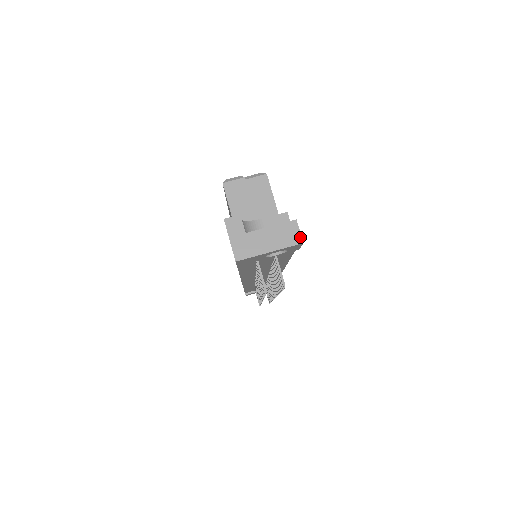
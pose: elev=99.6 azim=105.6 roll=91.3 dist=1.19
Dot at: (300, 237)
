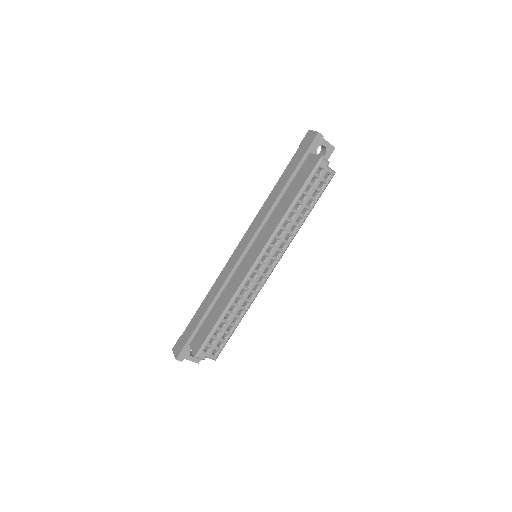
Dot at: occluded
